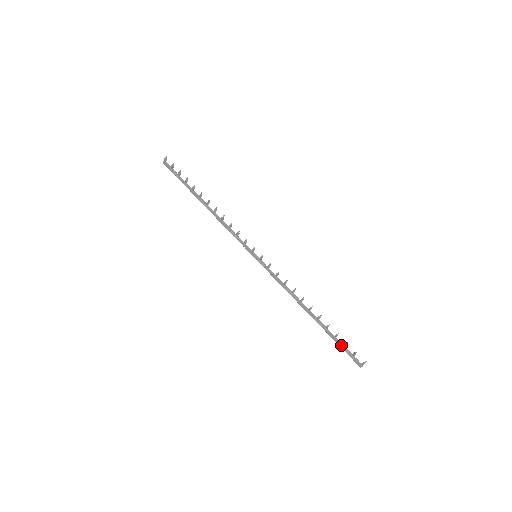
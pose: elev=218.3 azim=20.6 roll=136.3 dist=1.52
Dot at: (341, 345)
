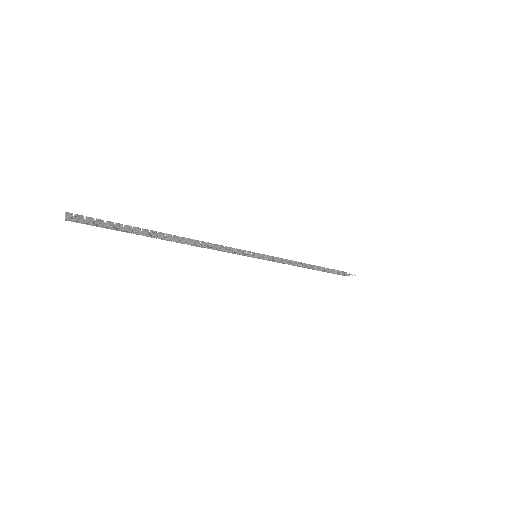
Dot at: occluded
